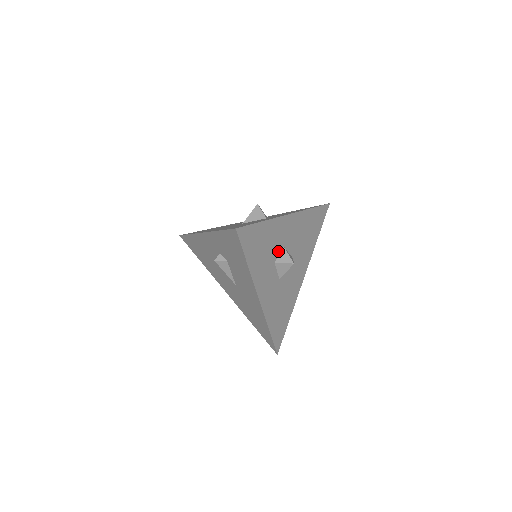
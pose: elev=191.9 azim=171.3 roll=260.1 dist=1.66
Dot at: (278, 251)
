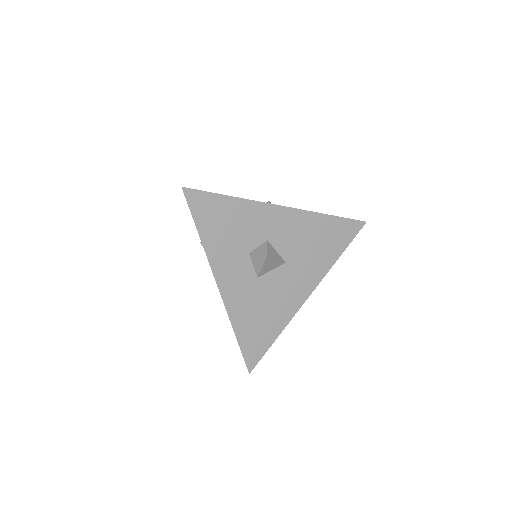
Dot at: (257, 242)
